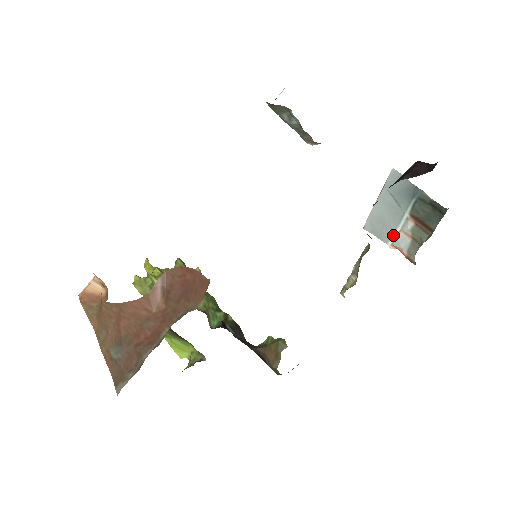
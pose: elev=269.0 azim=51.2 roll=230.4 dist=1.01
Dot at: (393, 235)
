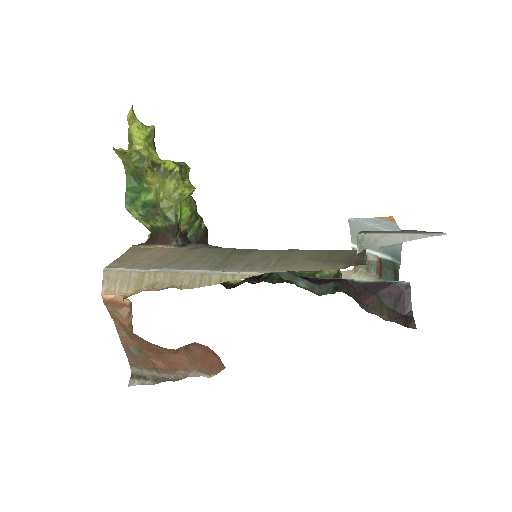
Dot at: occluded
